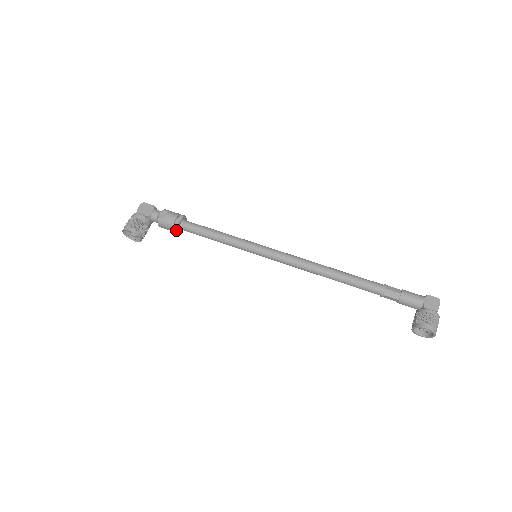
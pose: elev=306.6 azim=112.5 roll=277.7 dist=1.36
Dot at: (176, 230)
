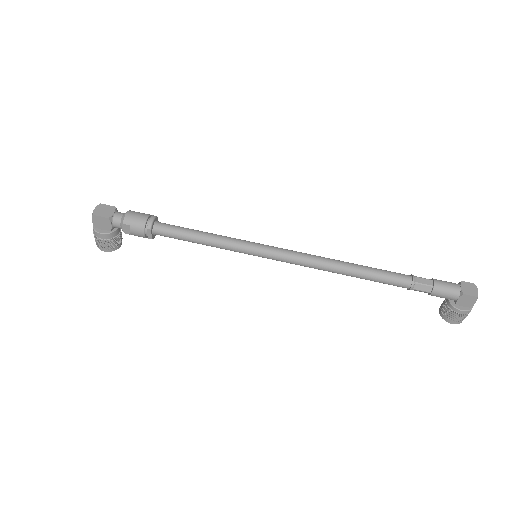
Dot at: occluded
